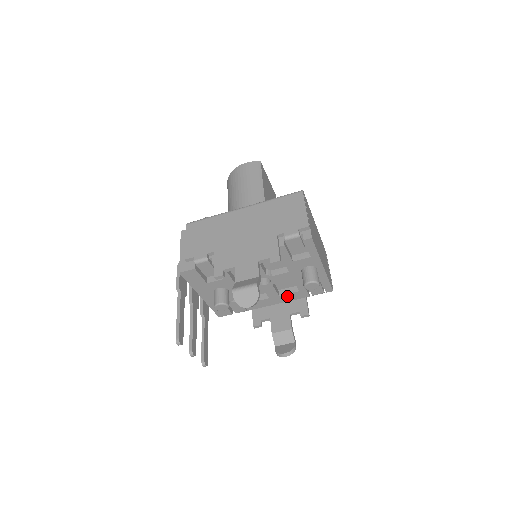
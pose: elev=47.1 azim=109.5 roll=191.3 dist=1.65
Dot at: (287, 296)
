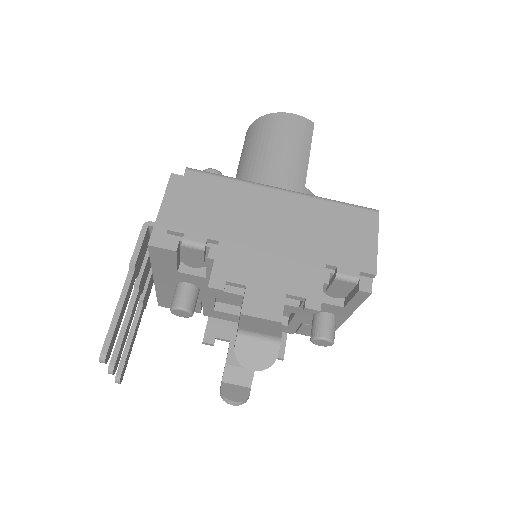
Dot at: occluded
